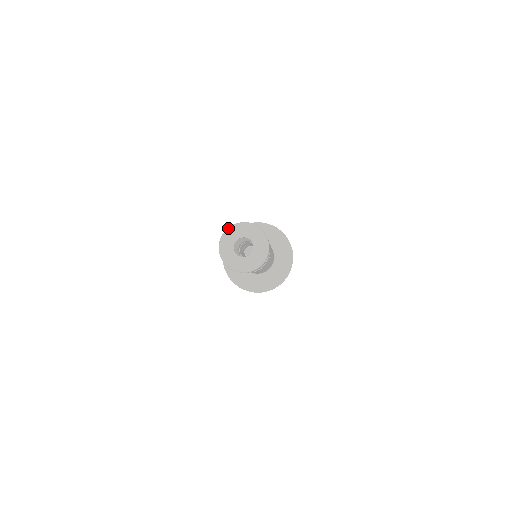
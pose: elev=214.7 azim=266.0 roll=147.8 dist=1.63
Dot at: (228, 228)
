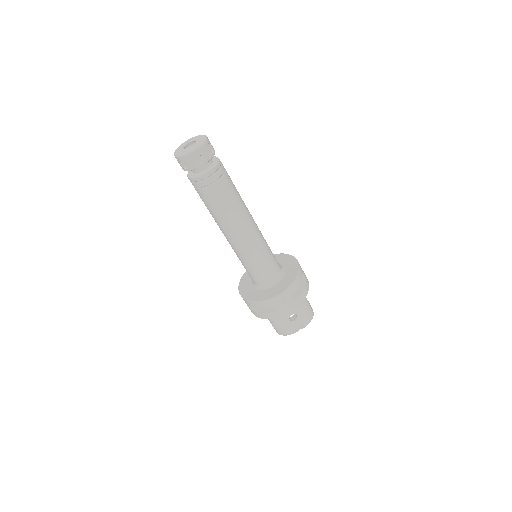
Dot at: (178, 147)
